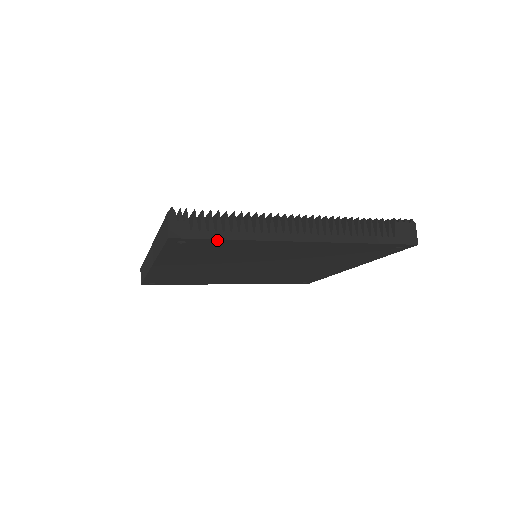
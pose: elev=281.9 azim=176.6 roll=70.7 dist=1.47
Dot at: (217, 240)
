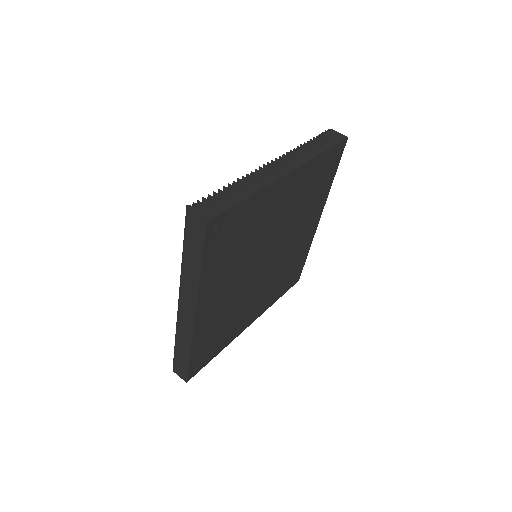
Dot at: (238, 206)
